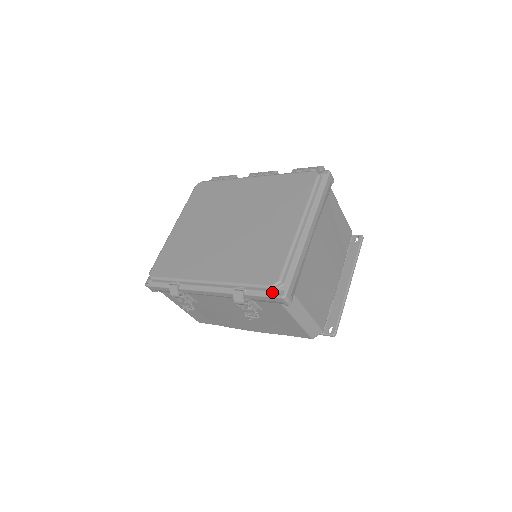
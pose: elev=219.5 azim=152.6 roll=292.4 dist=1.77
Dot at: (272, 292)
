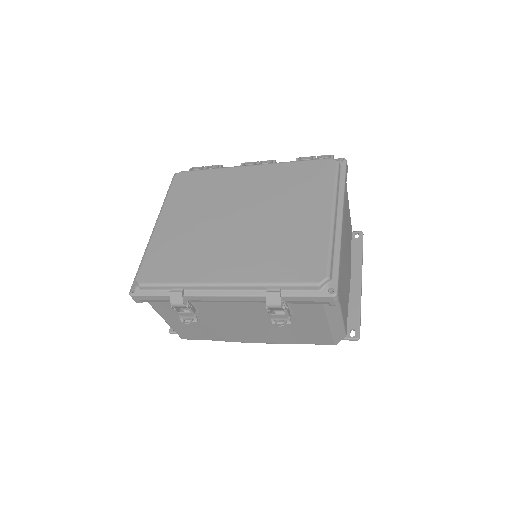
Dot at: (319, 290)
